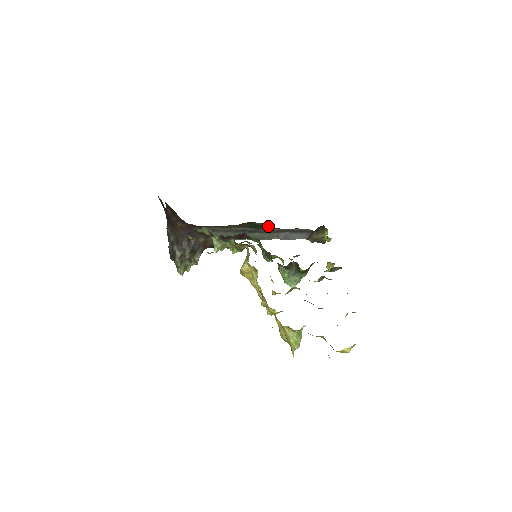
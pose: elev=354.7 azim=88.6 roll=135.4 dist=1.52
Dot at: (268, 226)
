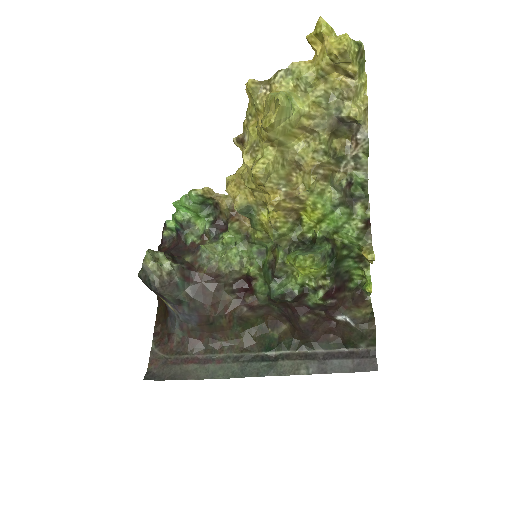
Dot at: (288, 334)
